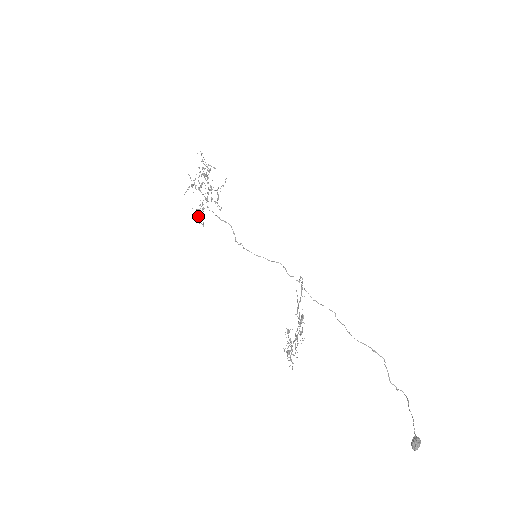
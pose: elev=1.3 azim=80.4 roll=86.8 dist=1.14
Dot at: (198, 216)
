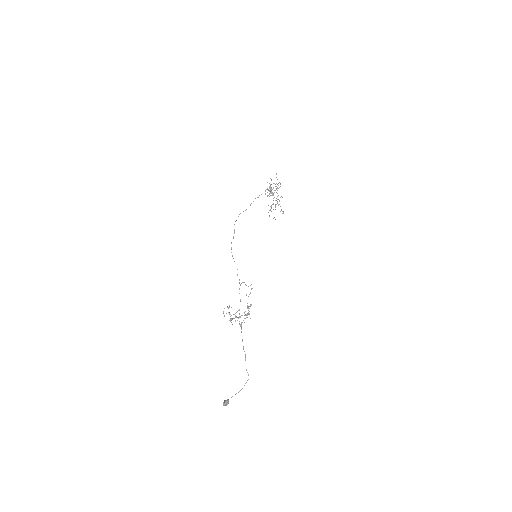
Dot at: occluded
